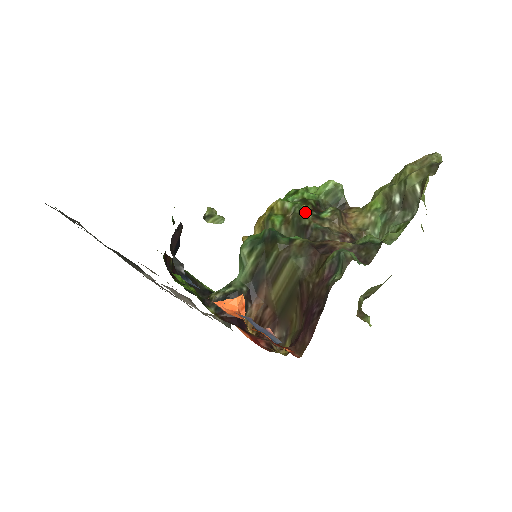
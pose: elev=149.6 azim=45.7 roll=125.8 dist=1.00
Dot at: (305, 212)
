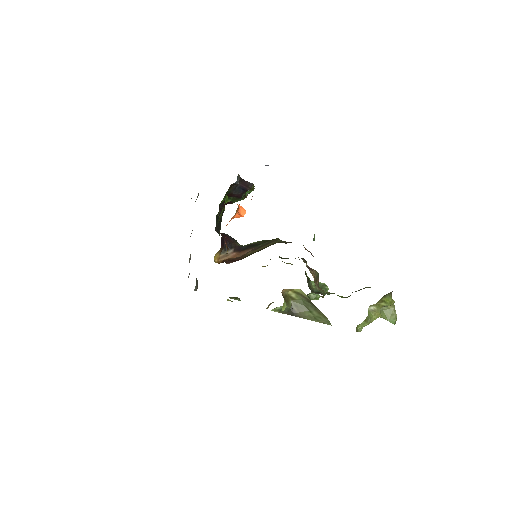
Dot at: occluded
